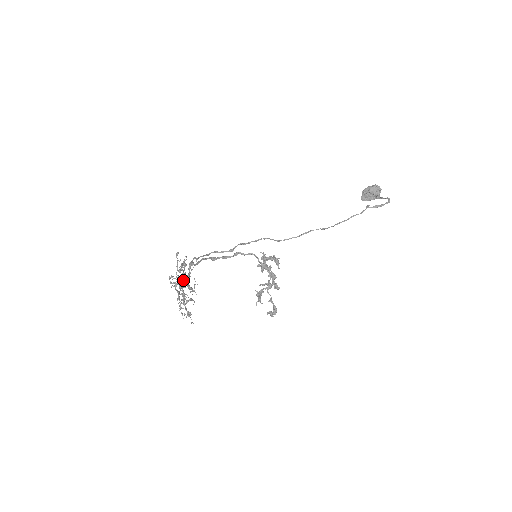
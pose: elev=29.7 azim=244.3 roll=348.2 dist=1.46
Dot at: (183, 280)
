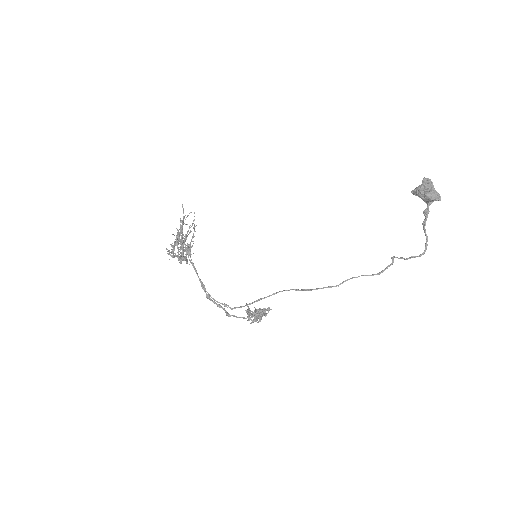
Dot at: (180, 261)
